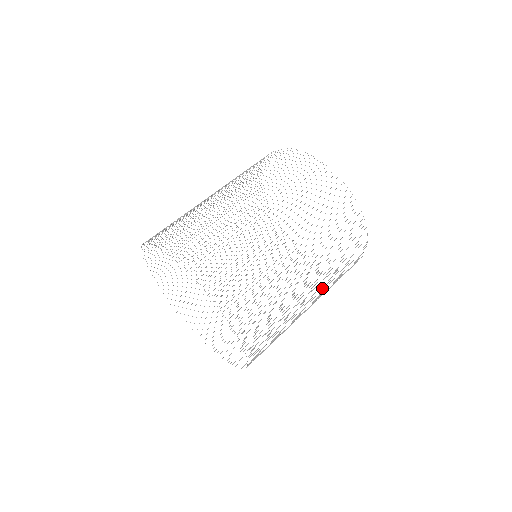
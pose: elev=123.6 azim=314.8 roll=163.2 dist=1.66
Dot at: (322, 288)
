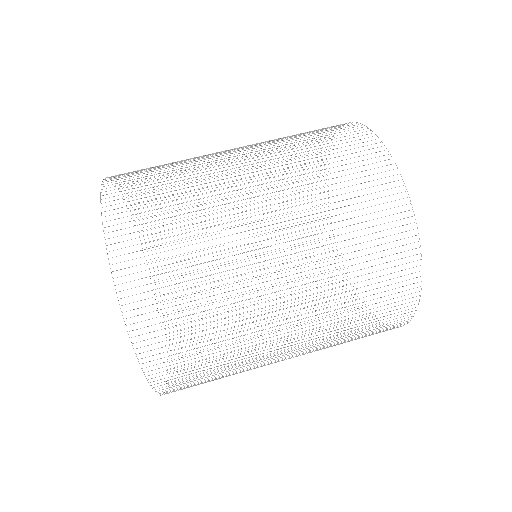
Dot at: occluded
